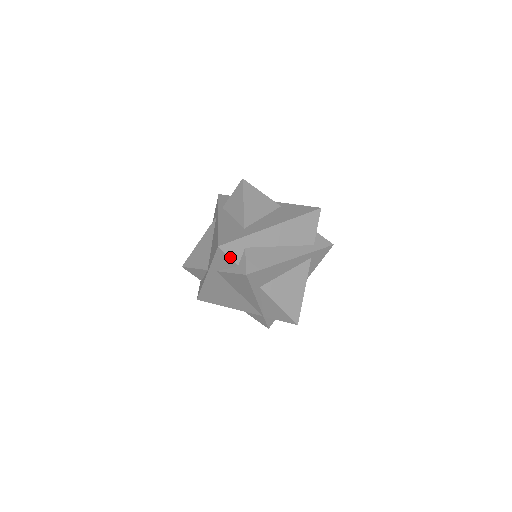
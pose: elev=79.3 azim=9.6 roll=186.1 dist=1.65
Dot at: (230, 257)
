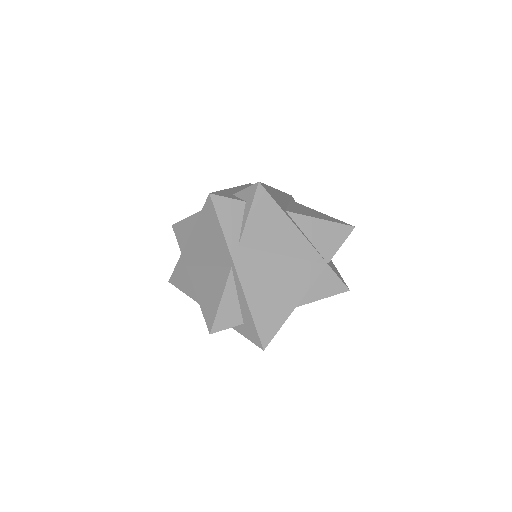
Dot at: (230, 198)
